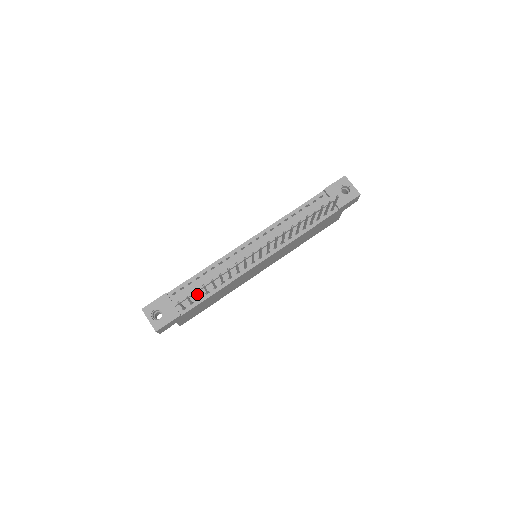
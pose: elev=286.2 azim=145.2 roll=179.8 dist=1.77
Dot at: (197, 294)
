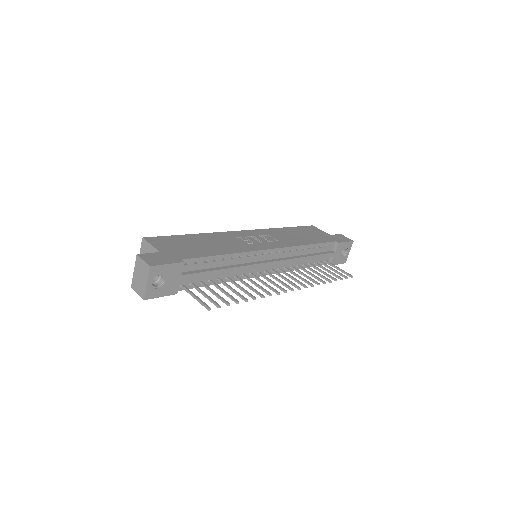
Dot at: (218, 297)
